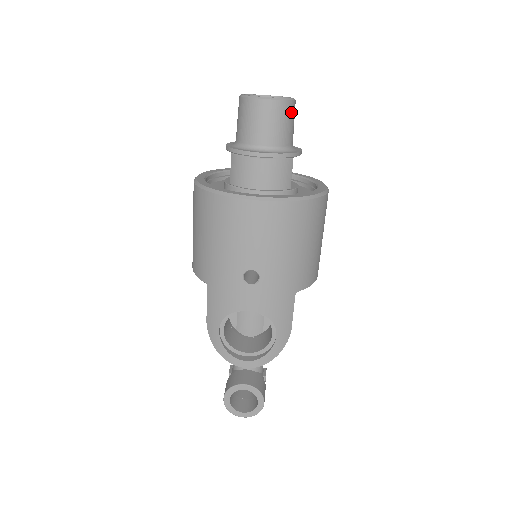
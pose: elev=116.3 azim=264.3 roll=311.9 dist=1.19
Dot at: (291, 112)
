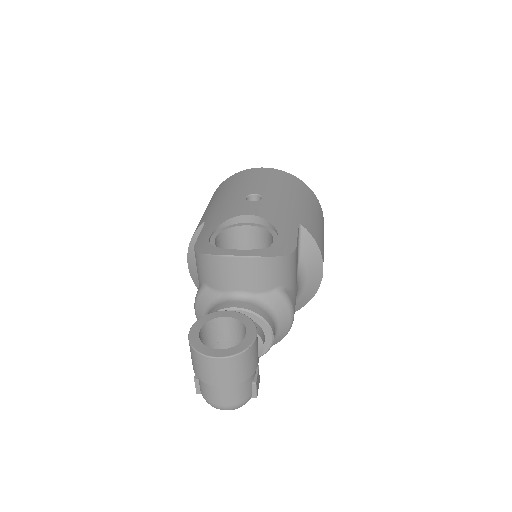
Dot at: occluded
